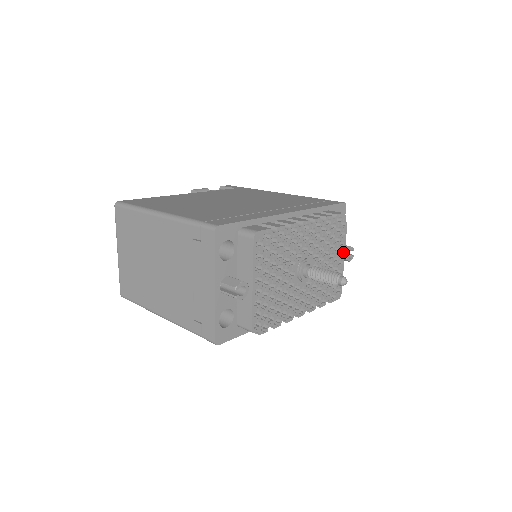
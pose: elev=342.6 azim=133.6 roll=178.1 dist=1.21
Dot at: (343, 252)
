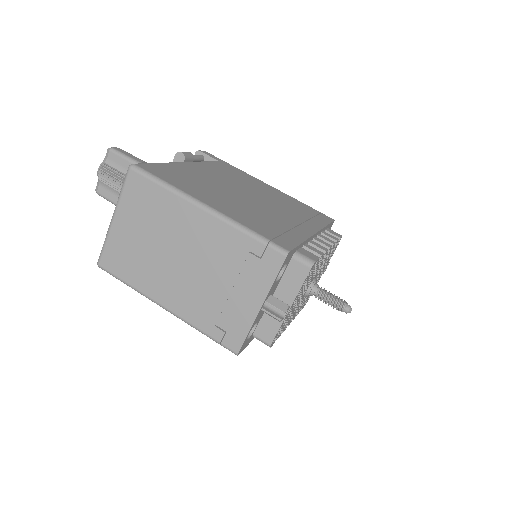
Dot at: (325, 267)
